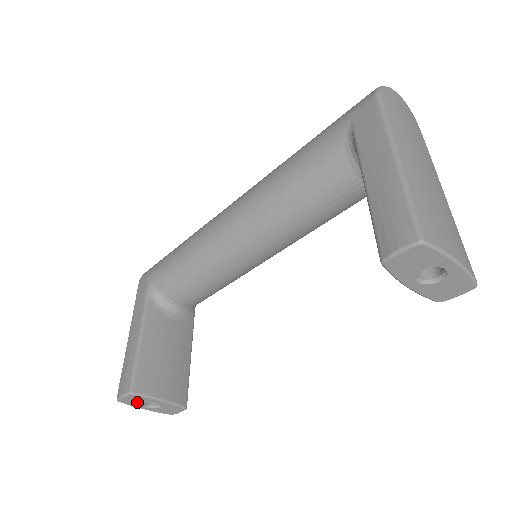
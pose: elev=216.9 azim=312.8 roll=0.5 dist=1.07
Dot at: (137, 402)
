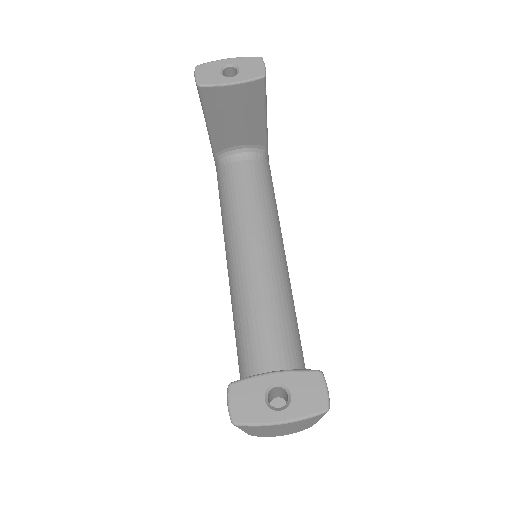
Dot at: (255, 404)
